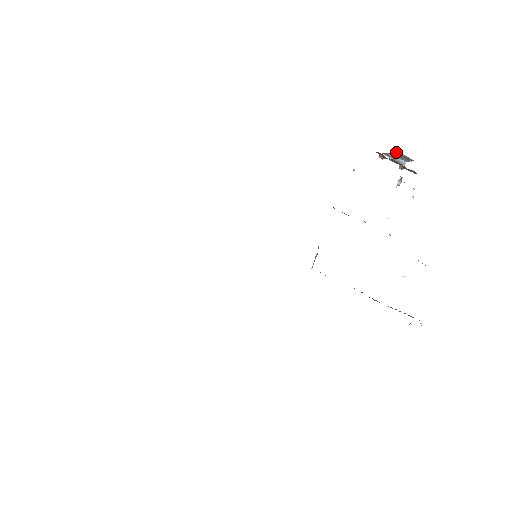
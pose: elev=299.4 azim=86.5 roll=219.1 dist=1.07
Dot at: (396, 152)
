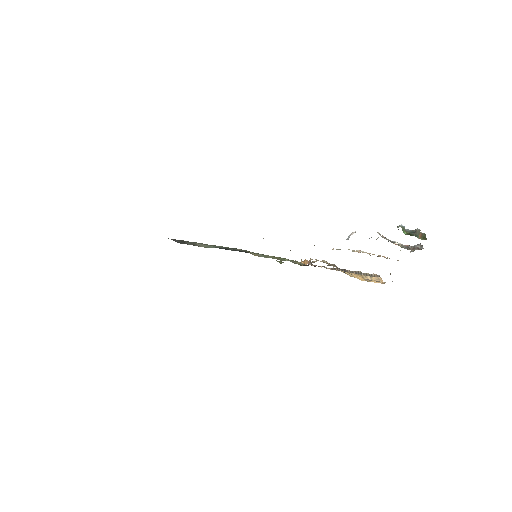
Dot at: occluded
